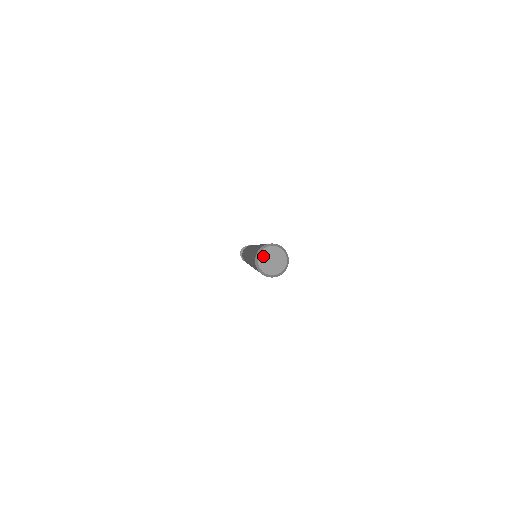
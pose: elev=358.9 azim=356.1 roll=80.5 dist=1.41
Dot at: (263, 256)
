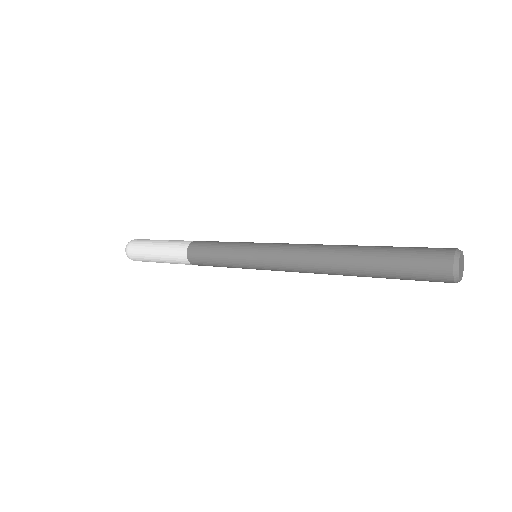
Dot at: (459, 268)
